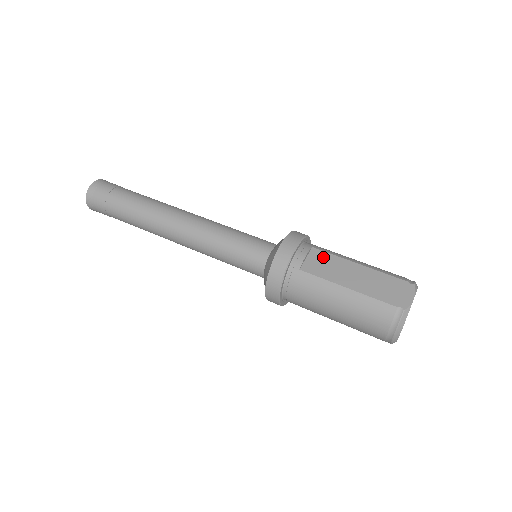
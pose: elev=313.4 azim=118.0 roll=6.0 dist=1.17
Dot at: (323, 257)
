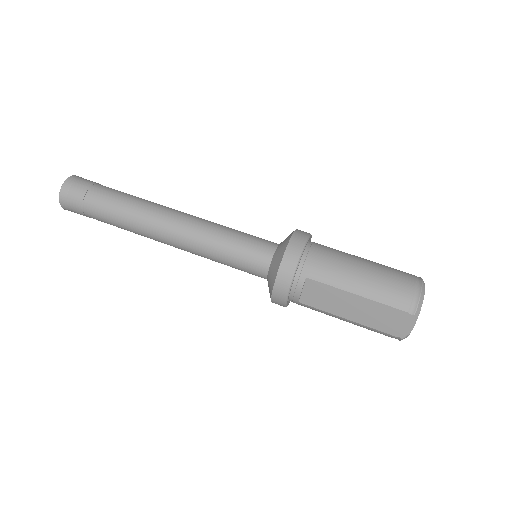
Dot at: (319, 289)
